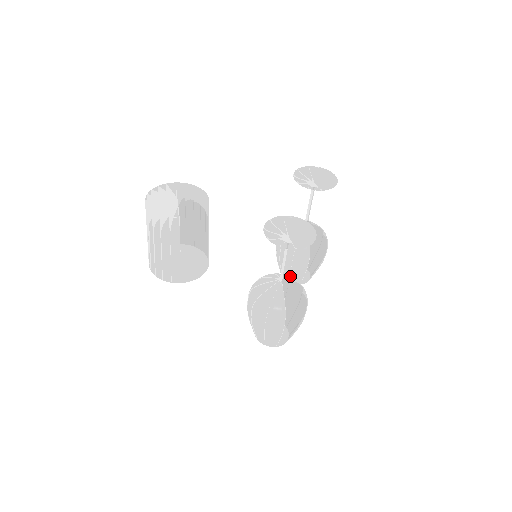
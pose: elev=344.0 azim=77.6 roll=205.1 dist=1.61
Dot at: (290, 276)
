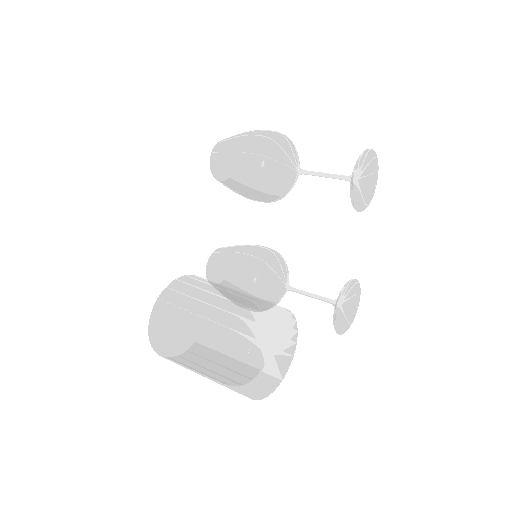
Dot at: (280, 260)
